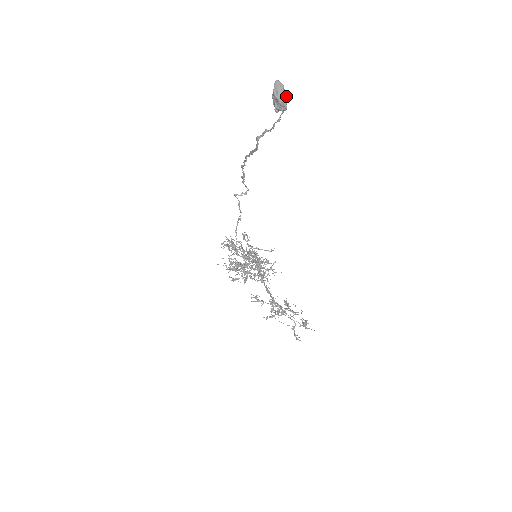
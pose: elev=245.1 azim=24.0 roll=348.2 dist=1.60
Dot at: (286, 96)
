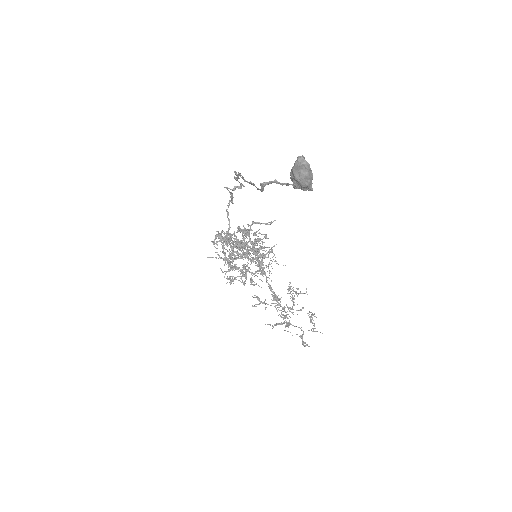
Dot at: (312, 176)
